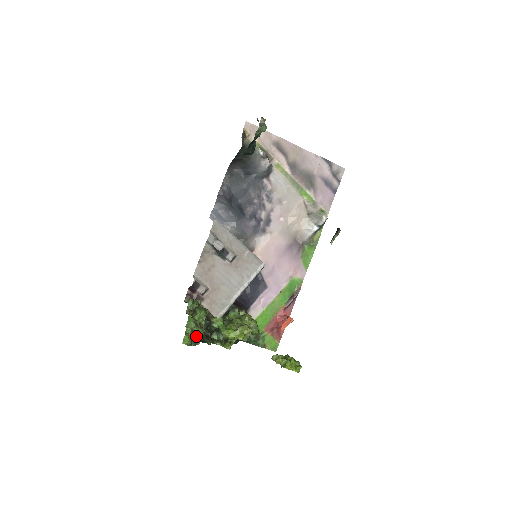
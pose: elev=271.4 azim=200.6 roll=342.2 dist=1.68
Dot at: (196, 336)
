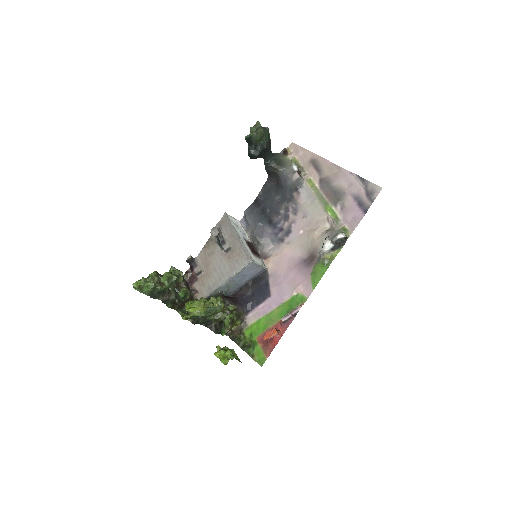
Dot at: (146, 286)
